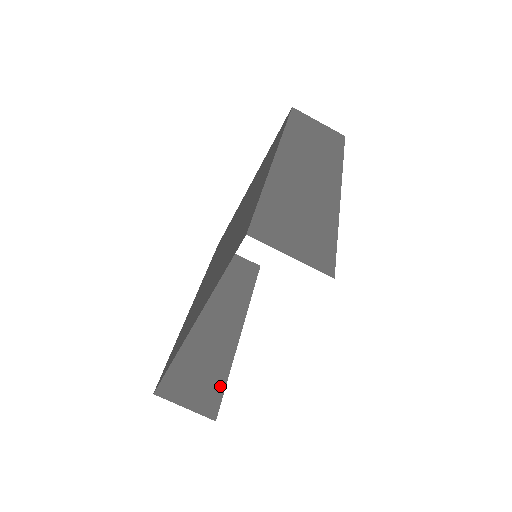
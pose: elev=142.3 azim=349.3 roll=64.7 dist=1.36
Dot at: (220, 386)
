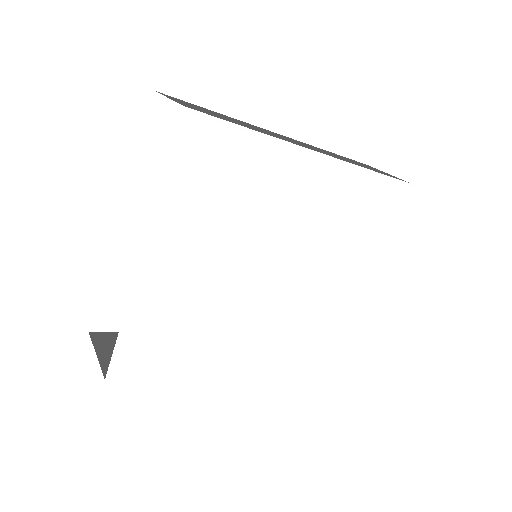
Dot at: occluded
